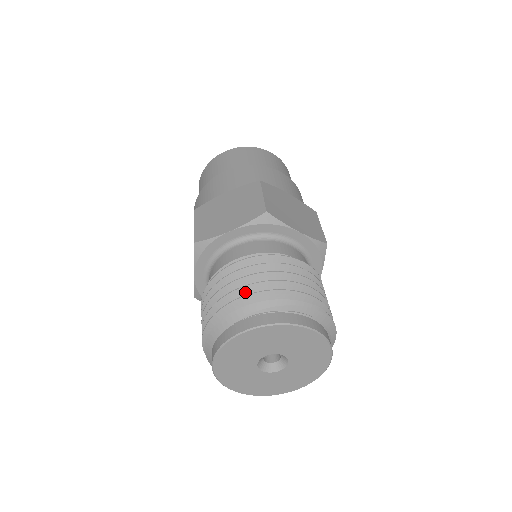
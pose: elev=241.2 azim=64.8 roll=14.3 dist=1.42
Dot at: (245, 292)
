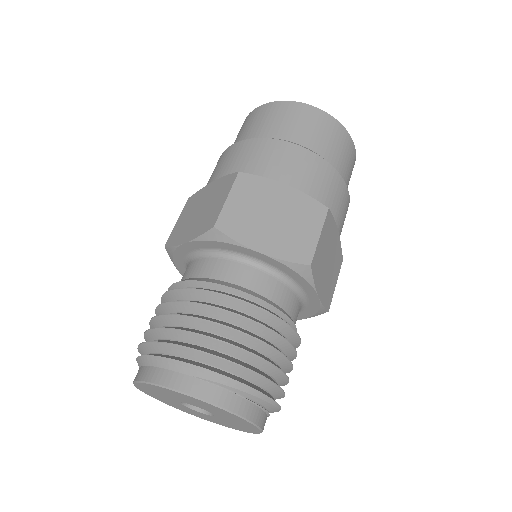
Dot at: (228, 349)
